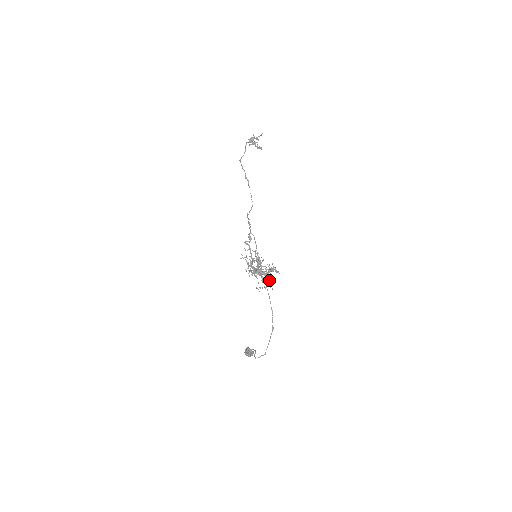
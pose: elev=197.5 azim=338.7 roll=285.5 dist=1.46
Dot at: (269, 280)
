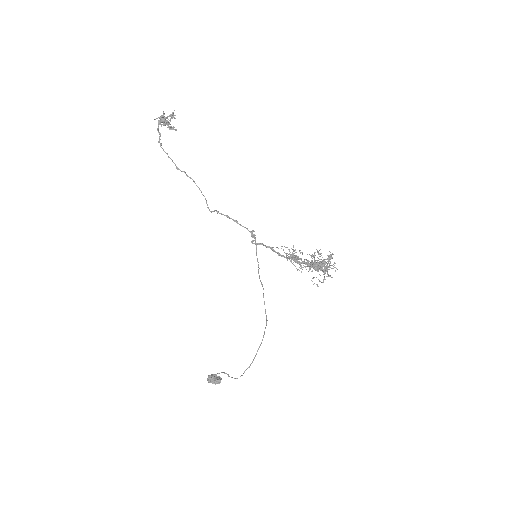
Dot at: (327, 270)
